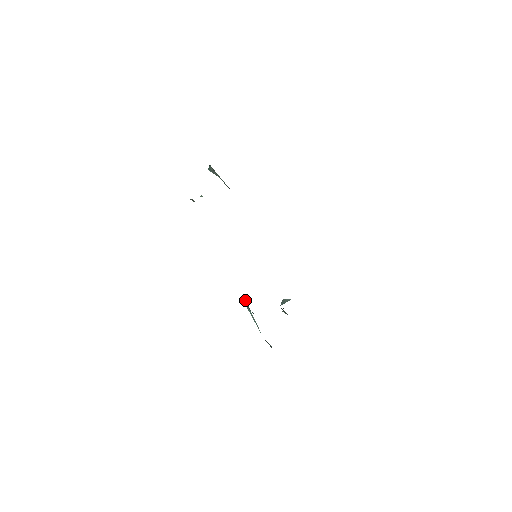
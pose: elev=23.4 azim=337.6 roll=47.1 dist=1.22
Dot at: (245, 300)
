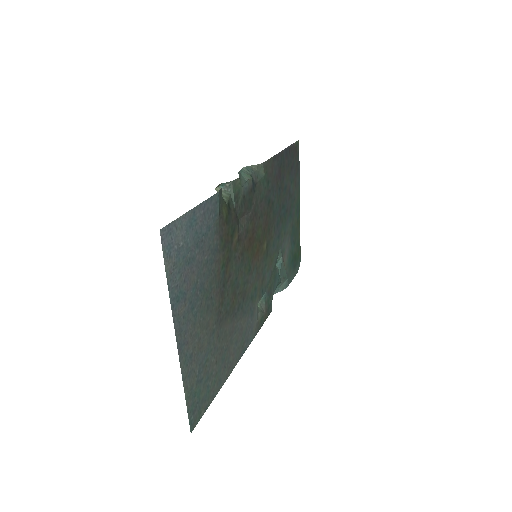
Dot at: (281, 251)
